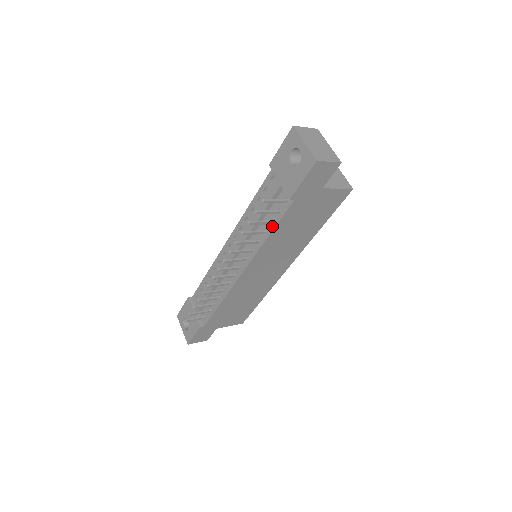
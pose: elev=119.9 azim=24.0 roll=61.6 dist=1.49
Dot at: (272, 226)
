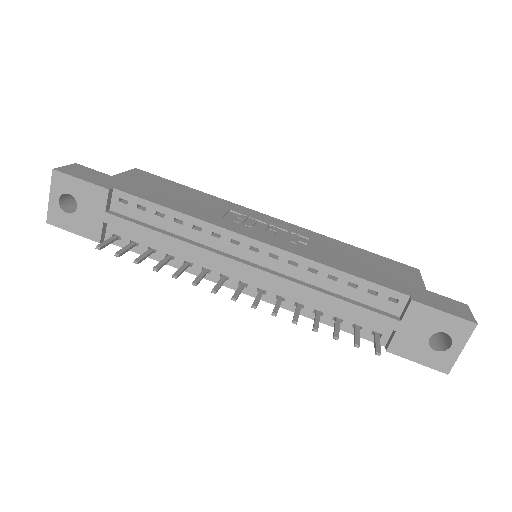
Dot at: (334, 323)
